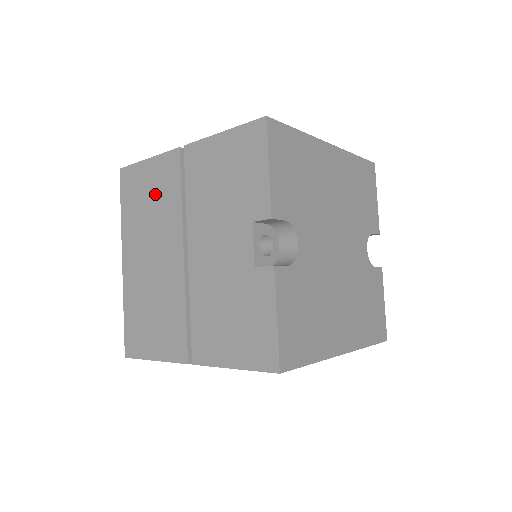
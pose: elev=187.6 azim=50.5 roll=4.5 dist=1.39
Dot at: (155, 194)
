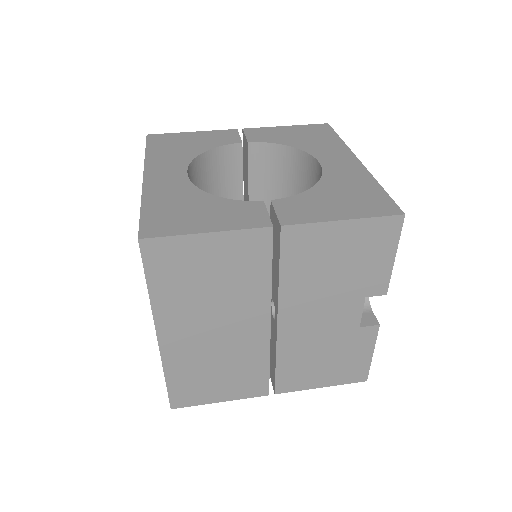
Dot at: (224, 273)
